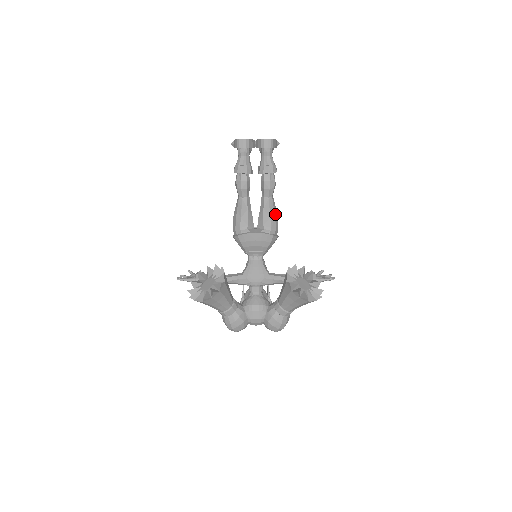
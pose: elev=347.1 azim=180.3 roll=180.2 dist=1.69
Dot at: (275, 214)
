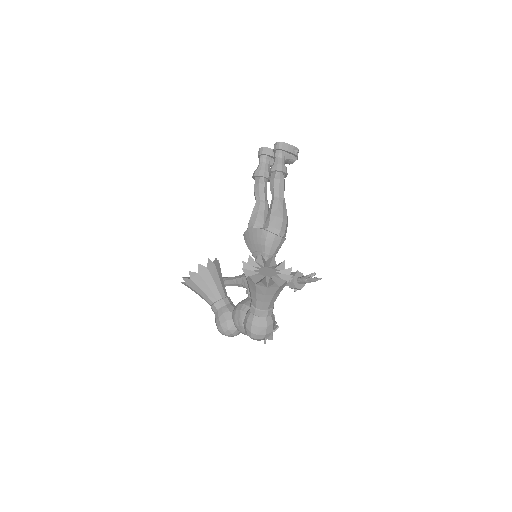
Dot at: (278, 213)
